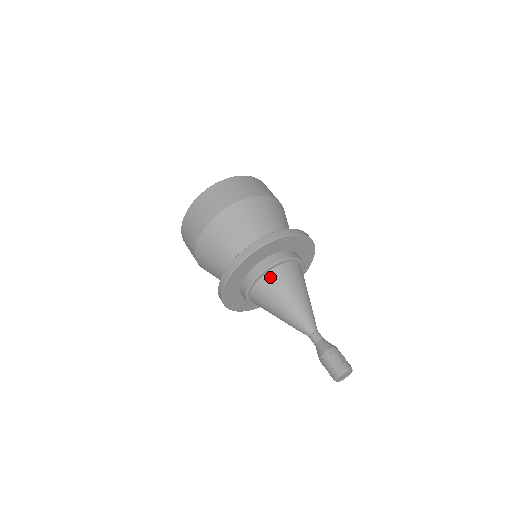
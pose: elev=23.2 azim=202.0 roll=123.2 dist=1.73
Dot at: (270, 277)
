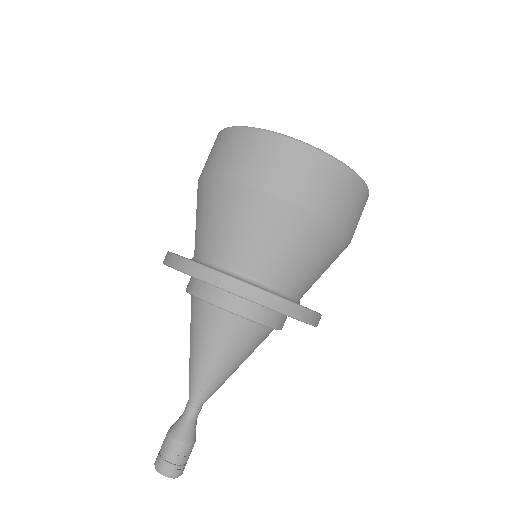
Dot at: (251, 329)
